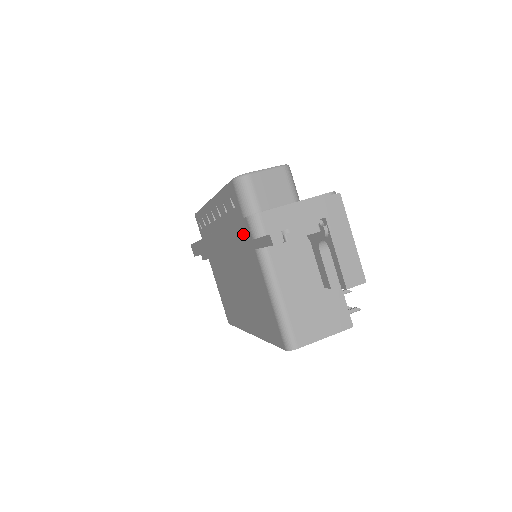
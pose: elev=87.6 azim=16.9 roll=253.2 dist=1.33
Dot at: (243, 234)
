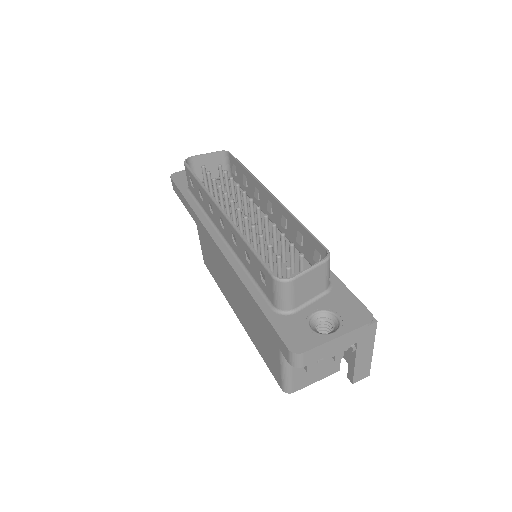
Dot at: (276, 340)
